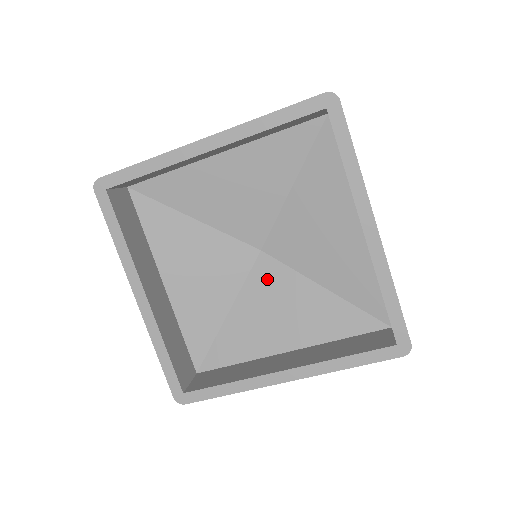
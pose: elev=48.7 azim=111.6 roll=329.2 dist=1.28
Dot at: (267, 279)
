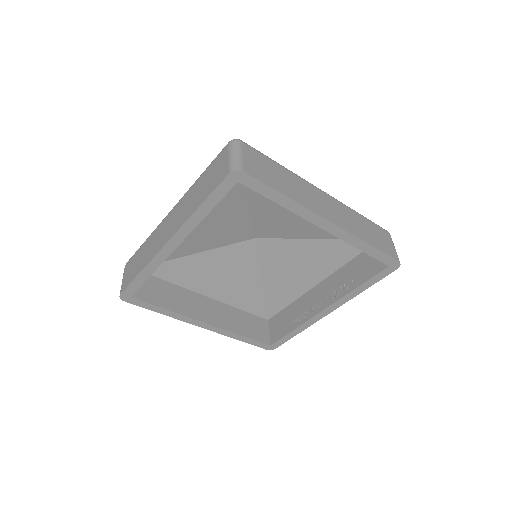
Dot at: (239, 255)
